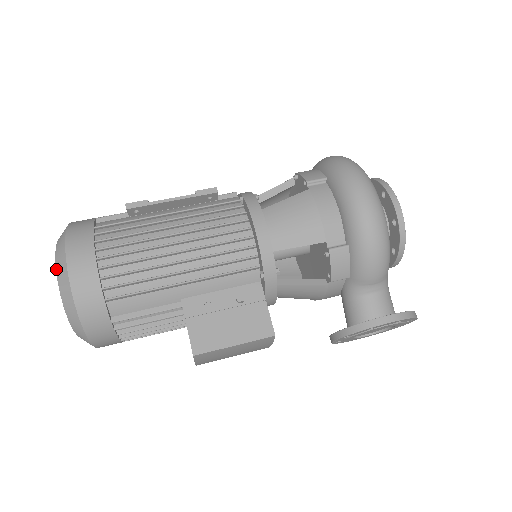
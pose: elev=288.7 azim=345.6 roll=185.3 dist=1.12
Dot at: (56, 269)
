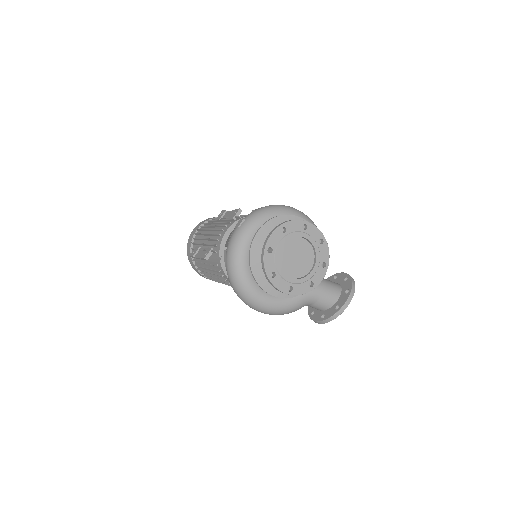
Dot at: occluded
